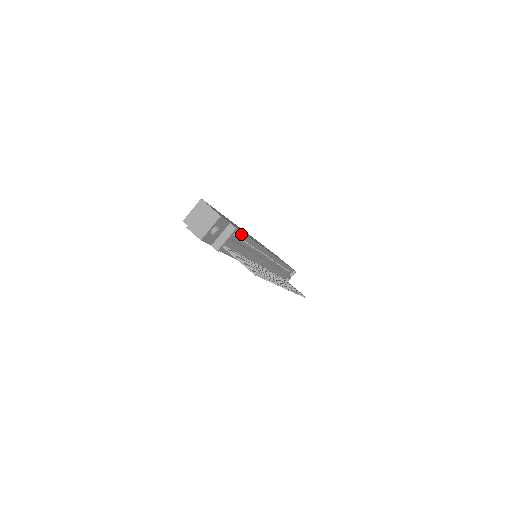
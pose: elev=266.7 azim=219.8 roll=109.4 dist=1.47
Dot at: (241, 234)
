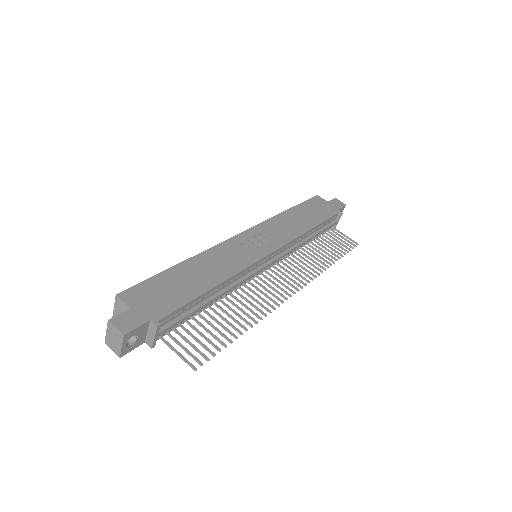
Dot at: (181, 308)
